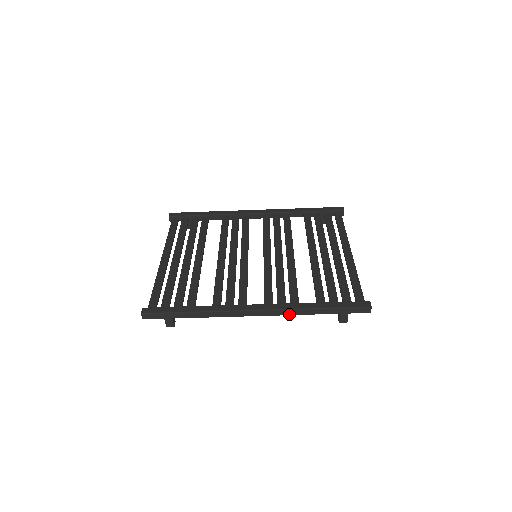
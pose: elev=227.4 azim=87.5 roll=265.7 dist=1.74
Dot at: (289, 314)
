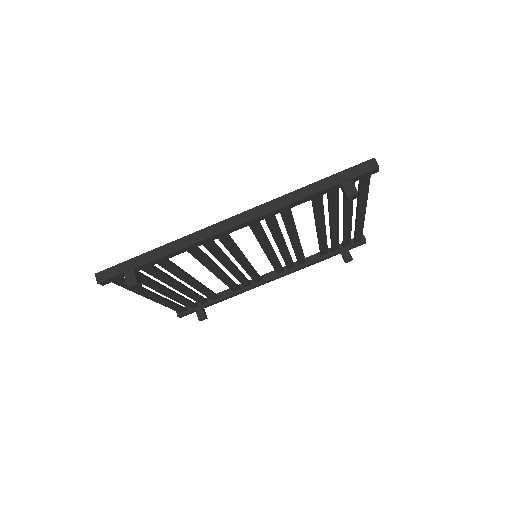
Dot at: (276, 207)
